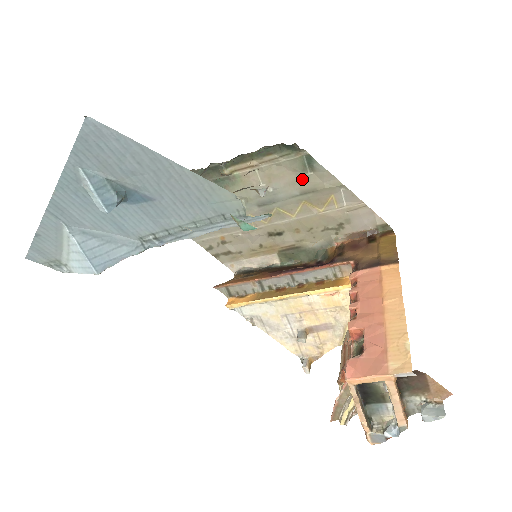
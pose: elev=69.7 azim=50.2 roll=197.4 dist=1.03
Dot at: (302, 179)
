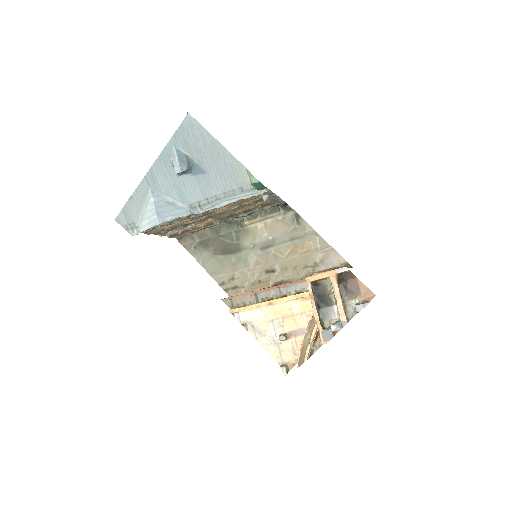
Dot at: (292, 230)
